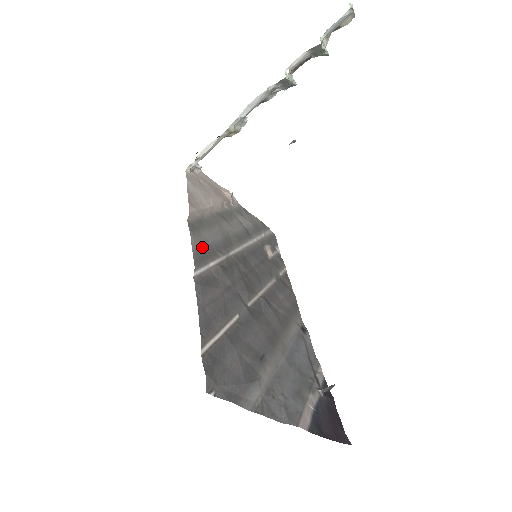
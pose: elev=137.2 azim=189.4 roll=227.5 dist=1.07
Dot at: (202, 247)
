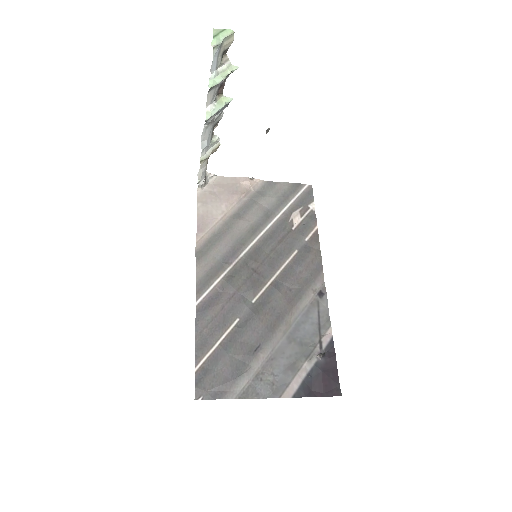
Dot at: (207, 270)
